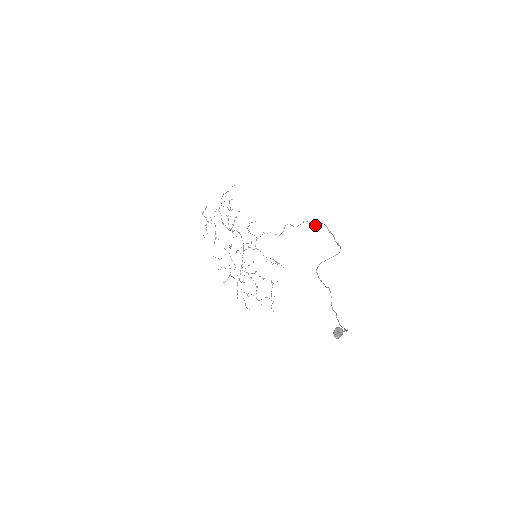
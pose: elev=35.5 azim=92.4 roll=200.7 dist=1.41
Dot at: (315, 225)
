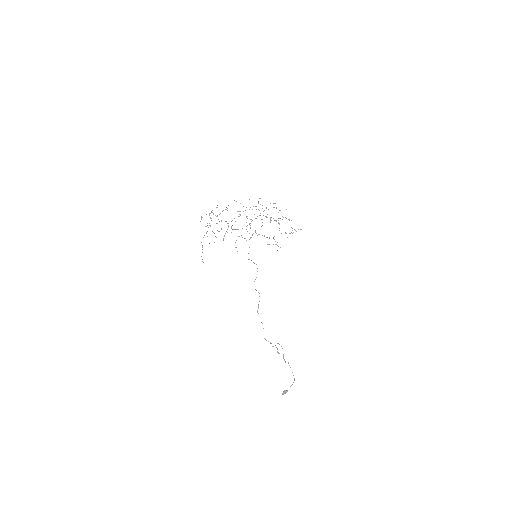
Dot at: occluded
